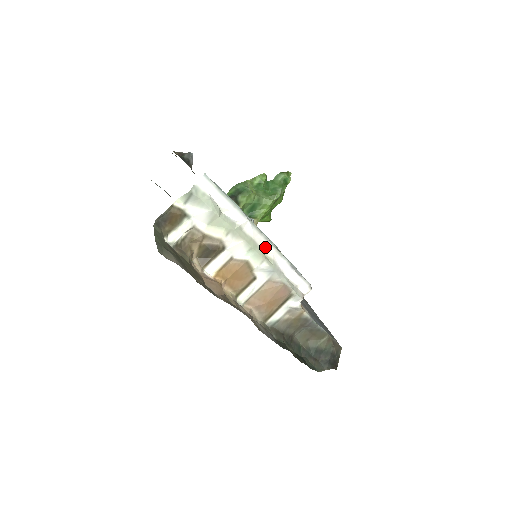
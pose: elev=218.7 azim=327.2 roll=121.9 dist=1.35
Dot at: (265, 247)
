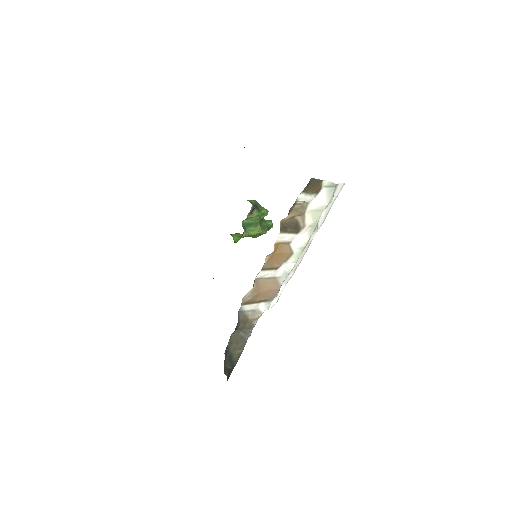
Dot at: (302, 255)
